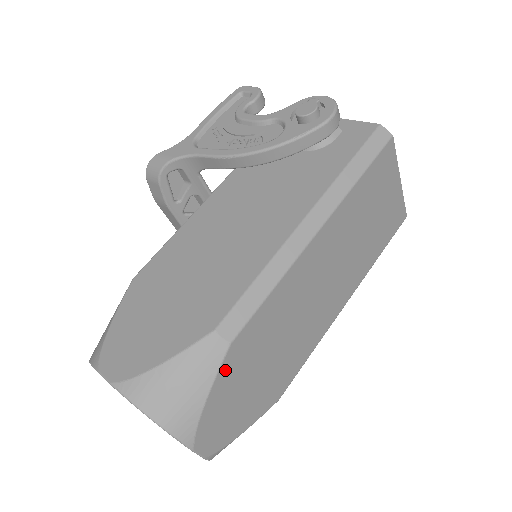
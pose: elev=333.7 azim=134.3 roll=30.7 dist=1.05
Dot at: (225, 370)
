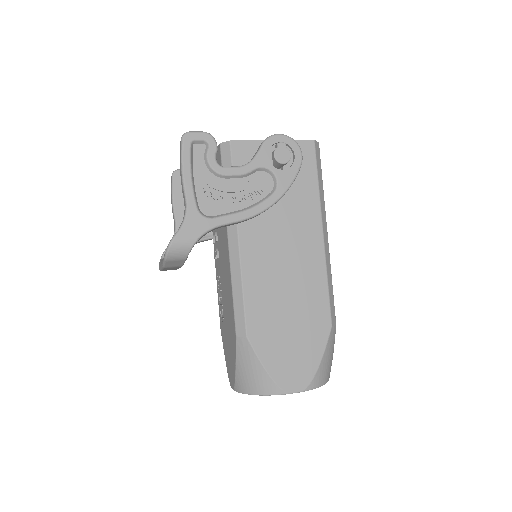
Dot at: occluded
